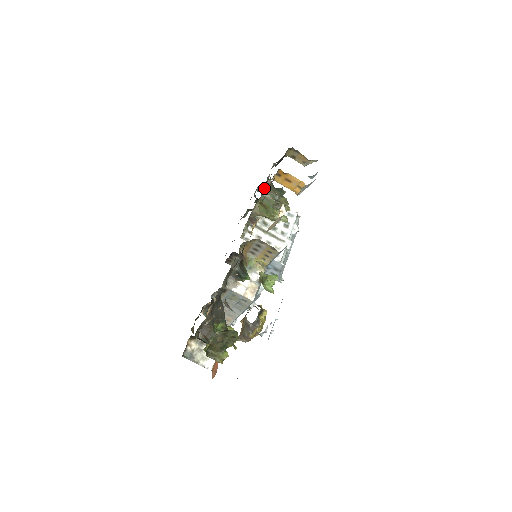
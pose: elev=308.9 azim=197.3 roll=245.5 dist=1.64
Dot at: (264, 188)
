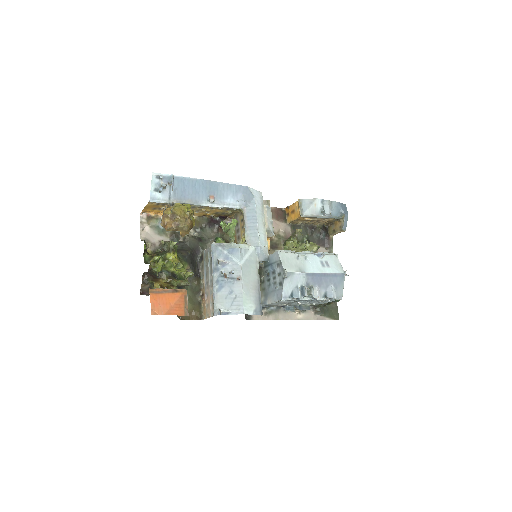
Dot at: occluded
